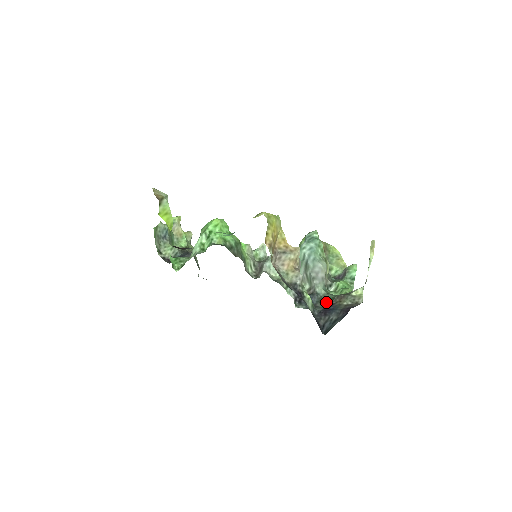
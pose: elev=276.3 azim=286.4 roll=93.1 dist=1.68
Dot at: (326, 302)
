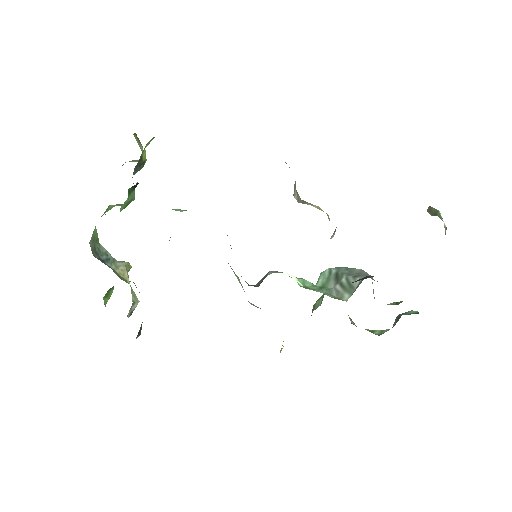
Dot at: occluded
